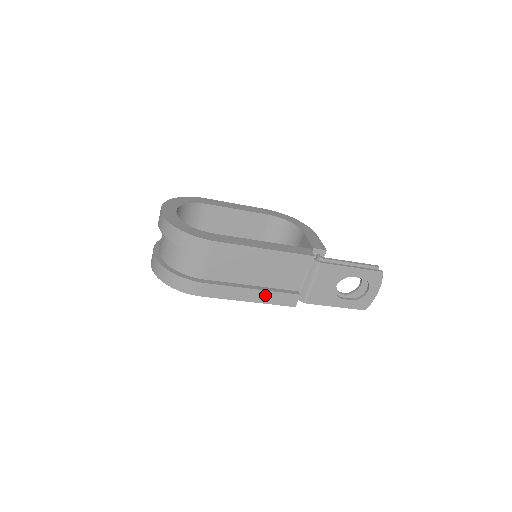
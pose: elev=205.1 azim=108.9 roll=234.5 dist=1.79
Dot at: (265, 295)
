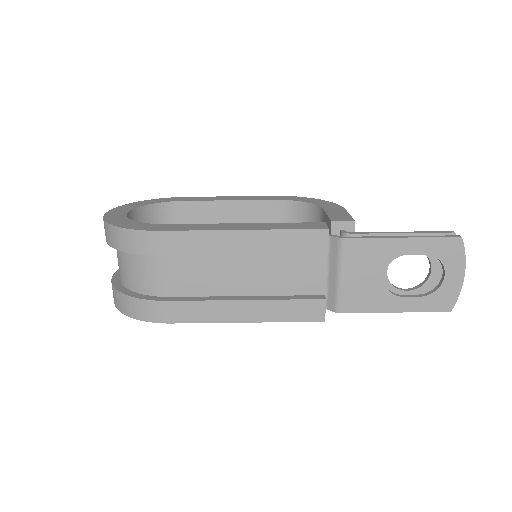
Dot at: (268, 308)
